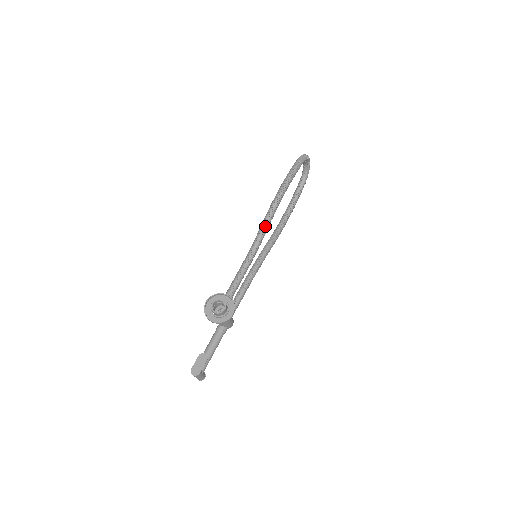
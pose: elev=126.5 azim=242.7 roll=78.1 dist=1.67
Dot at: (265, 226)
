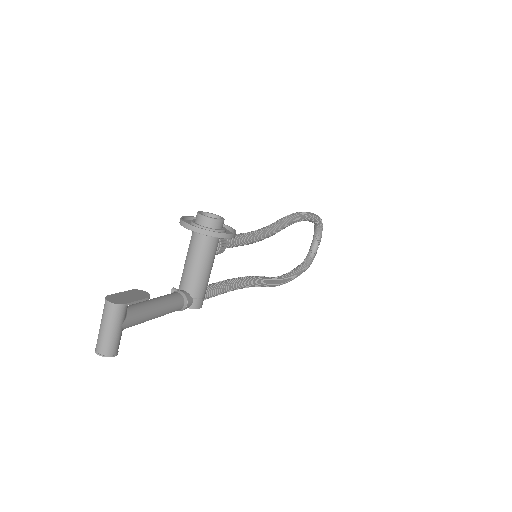
Dot at: (280, 222)
